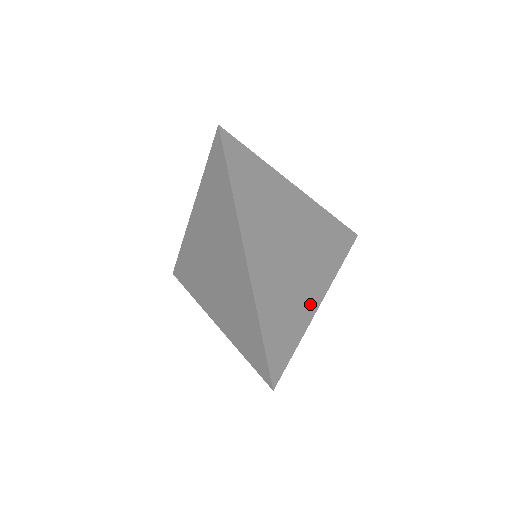
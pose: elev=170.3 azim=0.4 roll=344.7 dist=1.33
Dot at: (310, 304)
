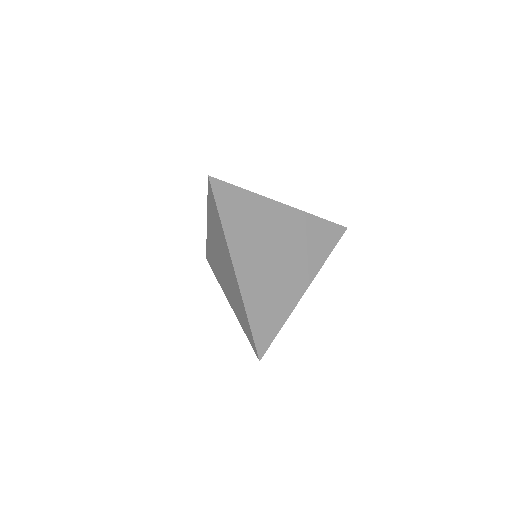
Dot at: (294, 294)
